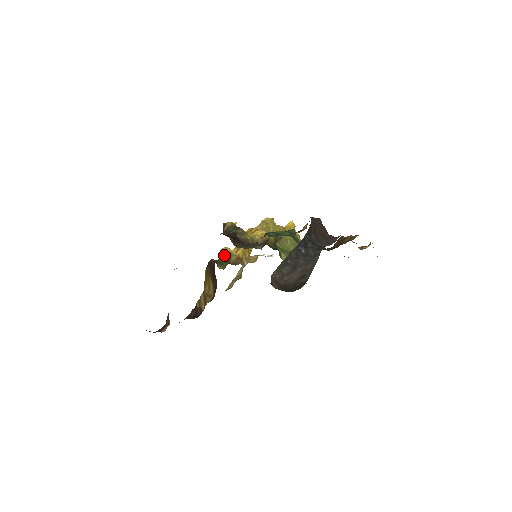
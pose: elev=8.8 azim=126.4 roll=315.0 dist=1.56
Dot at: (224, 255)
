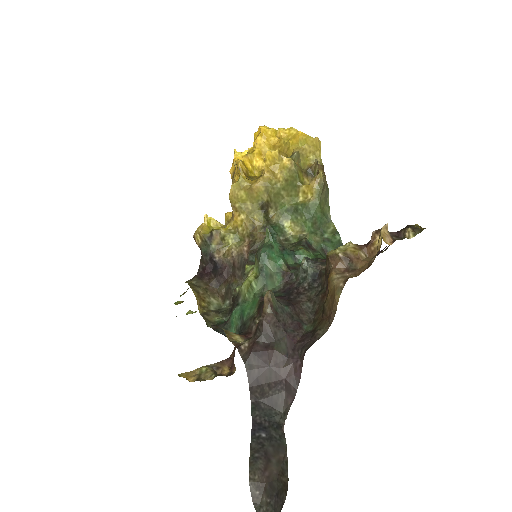
Dot at: occluded
